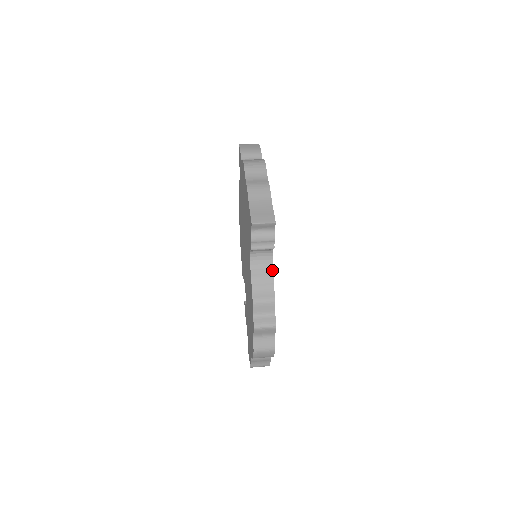
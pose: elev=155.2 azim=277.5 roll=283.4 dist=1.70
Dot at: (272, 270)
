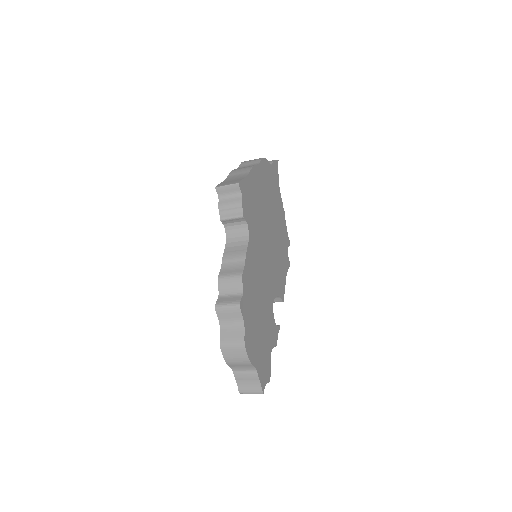
Dot at: (247, 246)
